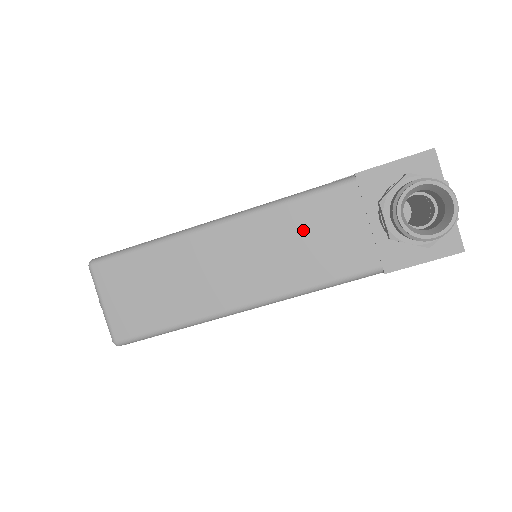
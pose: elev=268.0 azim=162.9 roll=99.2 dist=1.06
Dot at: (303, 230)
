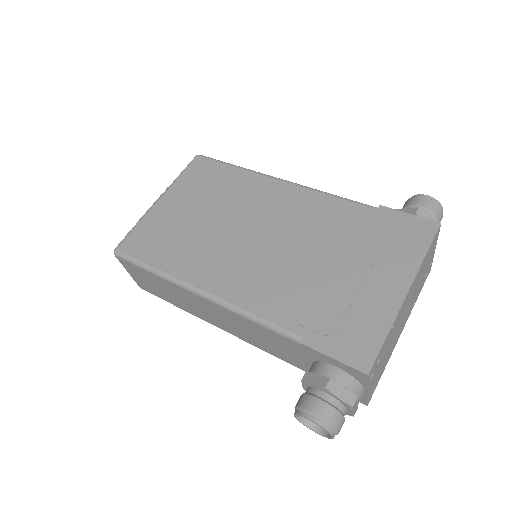
Dot at: (258, 333)
